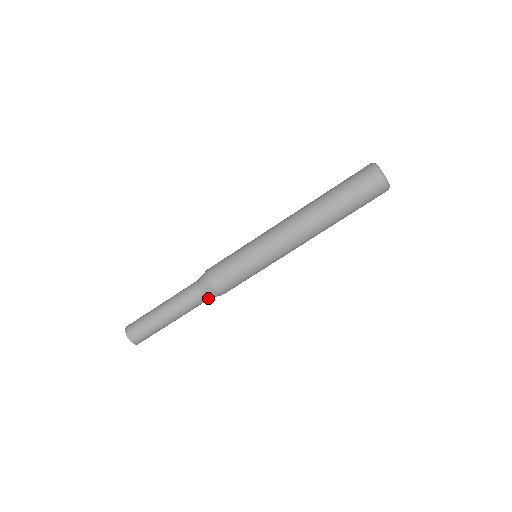
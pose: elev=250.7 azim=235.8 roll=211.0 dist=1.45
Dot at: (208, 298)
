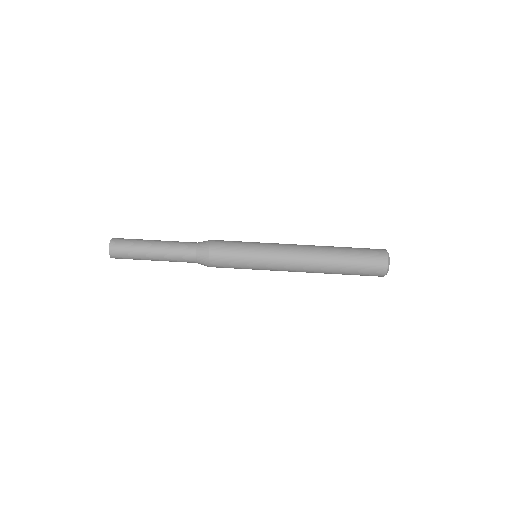
Dot at: (197, 253)
